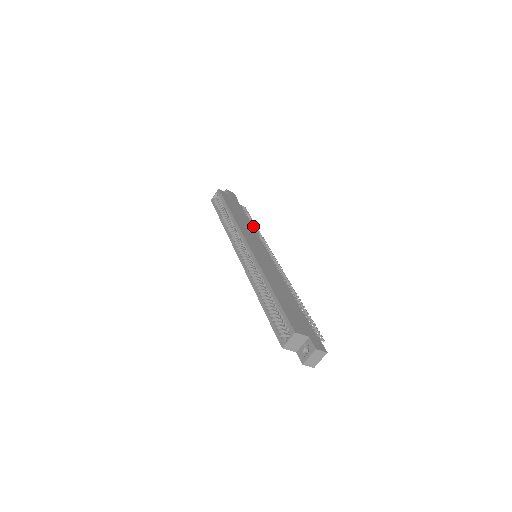
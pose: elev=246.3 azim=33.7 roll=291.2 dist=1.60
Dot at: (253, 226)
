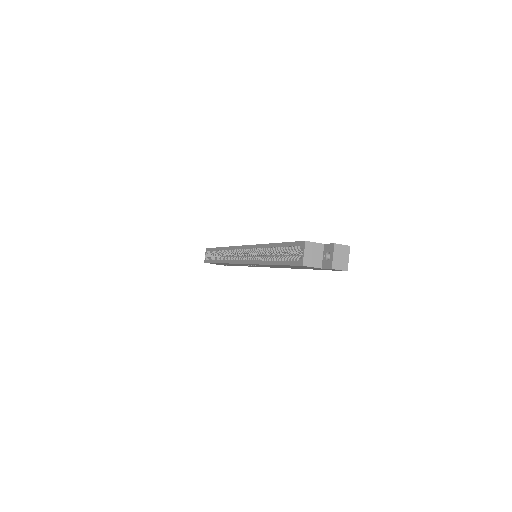
Dot at: occluded
